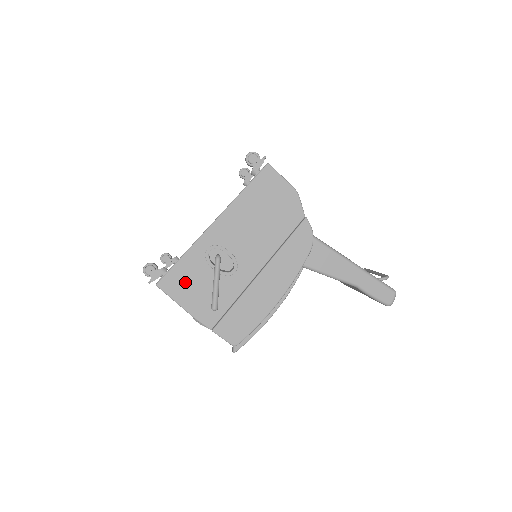
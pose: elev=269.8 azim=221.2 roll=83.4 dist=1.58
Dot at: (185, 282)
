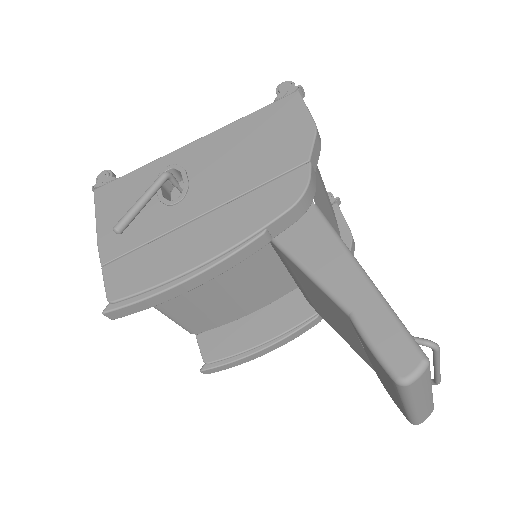
Dot at: (120, 197)
